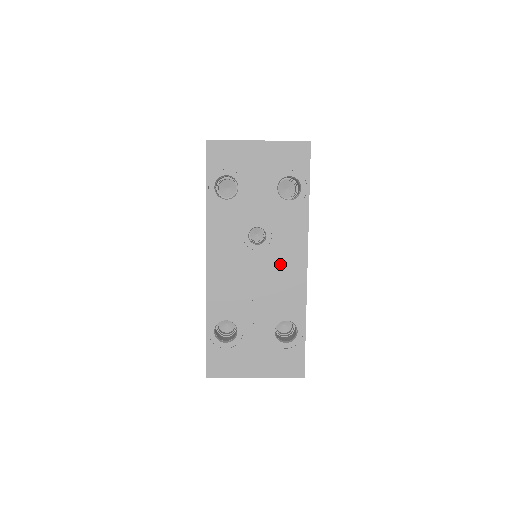
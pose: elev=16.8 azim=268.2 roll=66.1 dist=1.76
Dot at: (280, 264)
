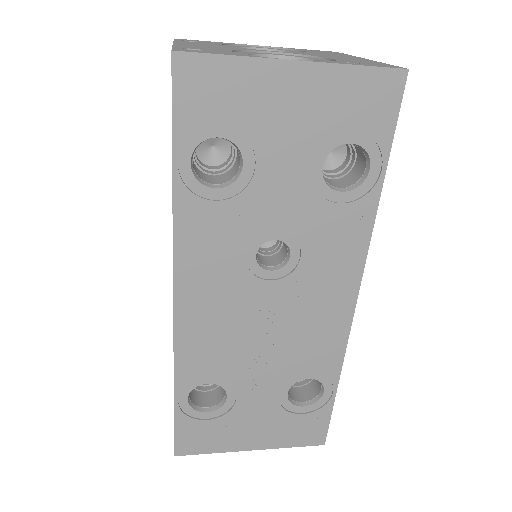
Dot at: (310, 301)
